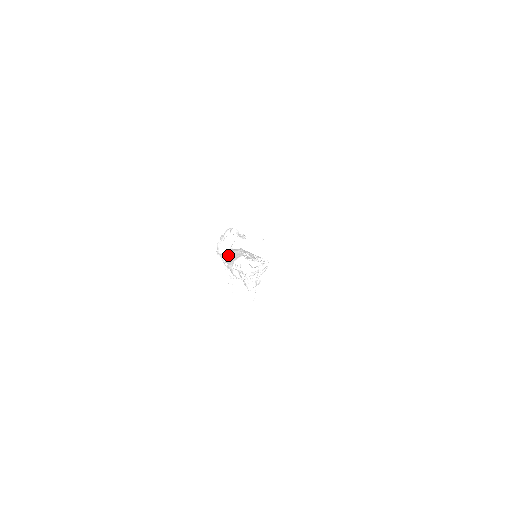
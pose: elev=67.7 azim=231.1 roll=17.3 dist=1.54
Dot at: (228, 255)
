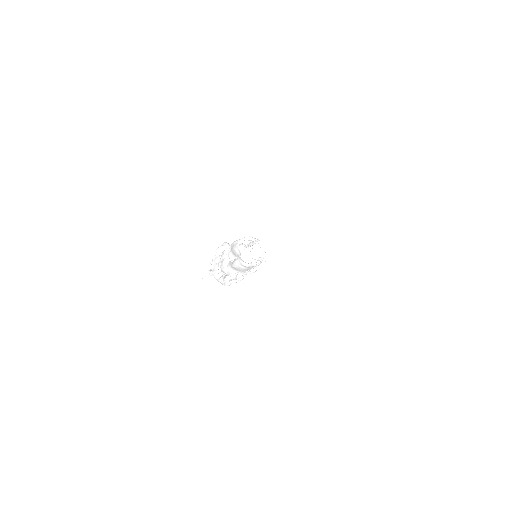
Dot at: occluded
